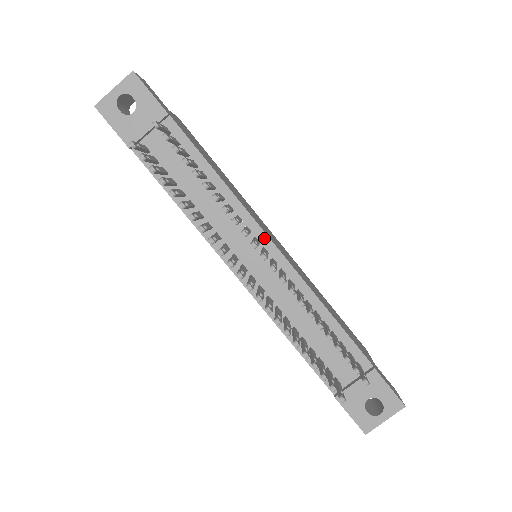
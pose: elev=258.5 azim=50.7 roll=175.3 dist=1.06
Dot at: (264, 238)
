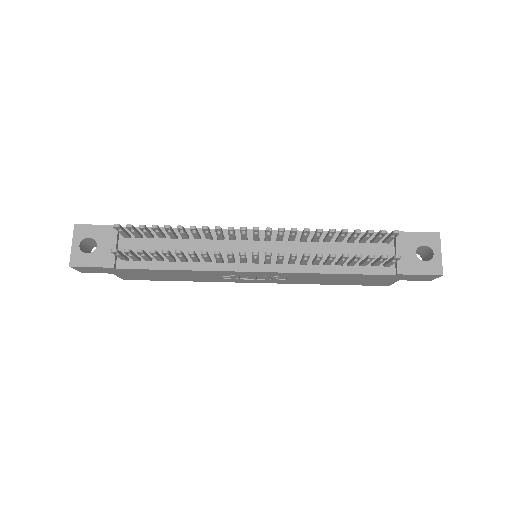
Dot at: (247, 233)
